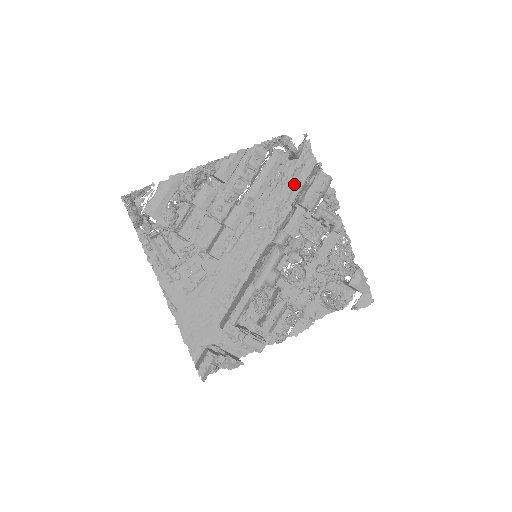
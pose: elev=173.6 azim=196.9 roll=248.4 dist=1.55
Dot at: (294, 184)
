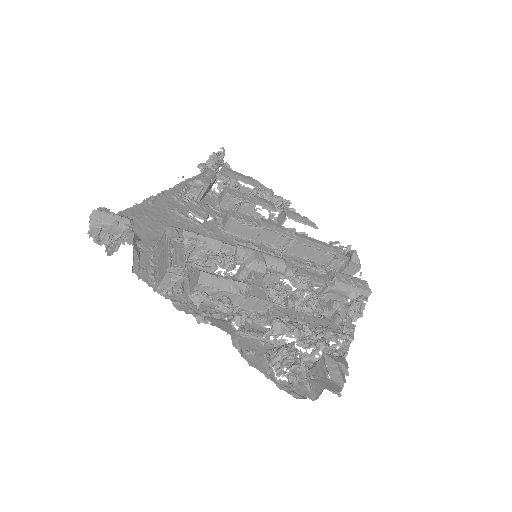
Dot at: occluded
